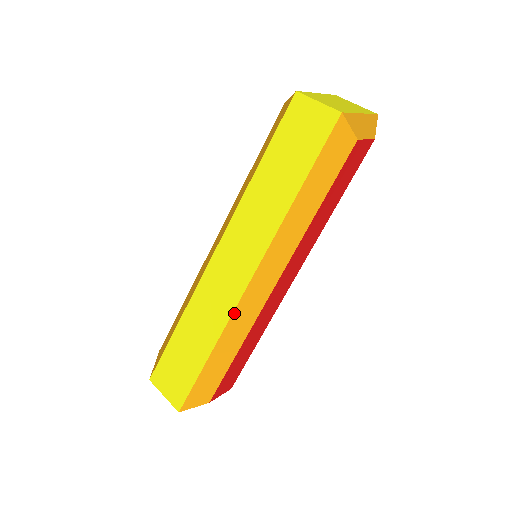
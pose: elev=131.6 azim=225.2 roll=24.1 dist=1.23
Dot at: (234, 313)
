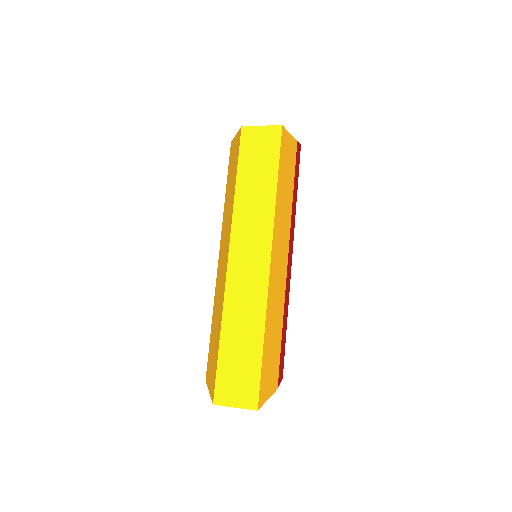
Dot at: (268, 295)
